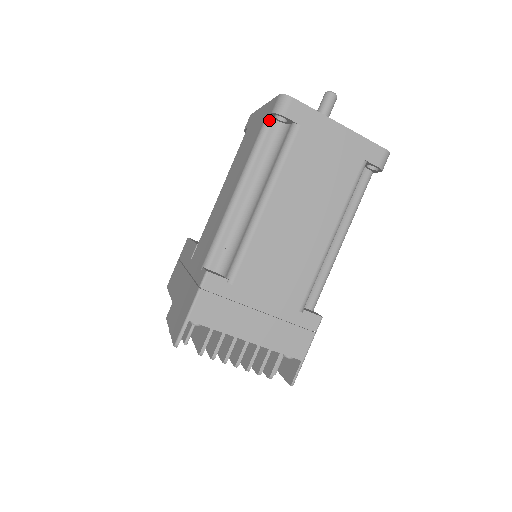
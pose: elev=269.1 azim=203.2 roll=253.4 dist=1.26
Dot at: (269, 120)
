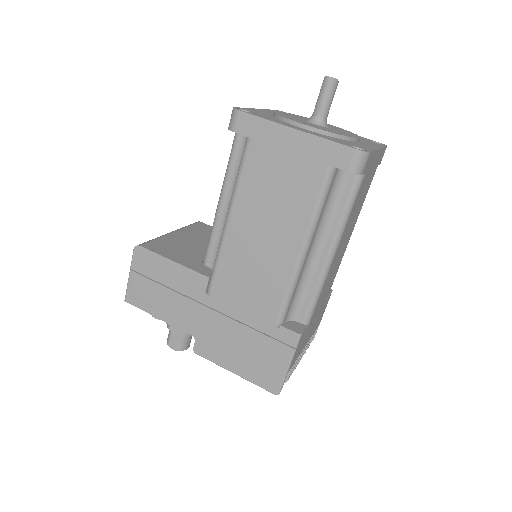
Dot at: (334, 171)
